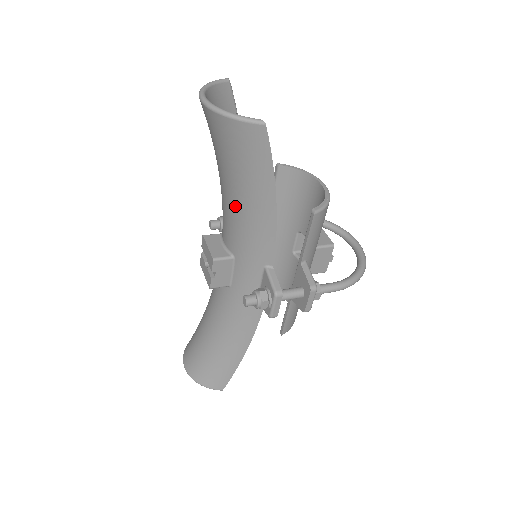
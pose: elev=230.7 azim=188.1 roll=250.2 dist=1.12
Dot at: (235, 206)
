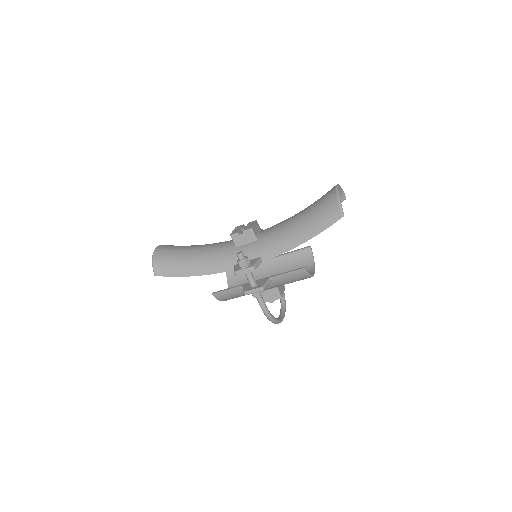
Dot at: (290, 225)
